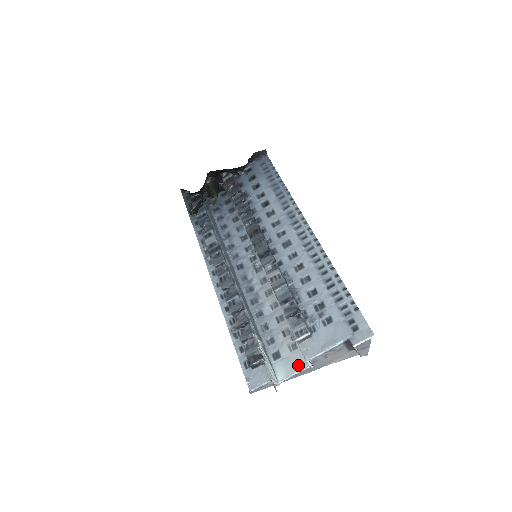
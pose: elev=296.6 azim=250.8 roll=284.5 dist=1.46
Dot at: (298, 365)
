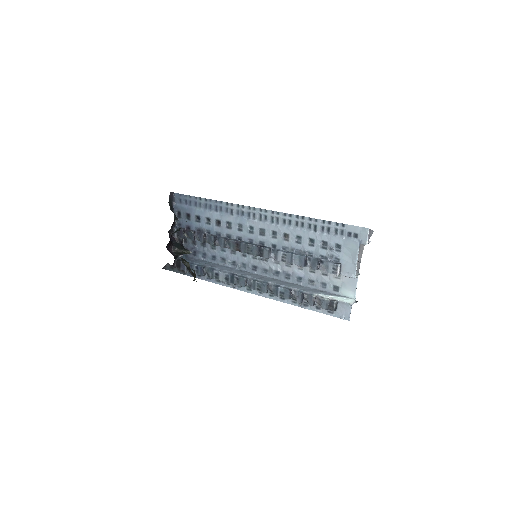
Dot at: (352, 281)
